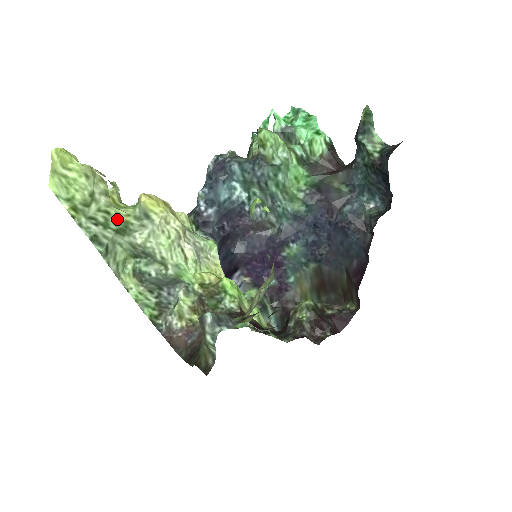
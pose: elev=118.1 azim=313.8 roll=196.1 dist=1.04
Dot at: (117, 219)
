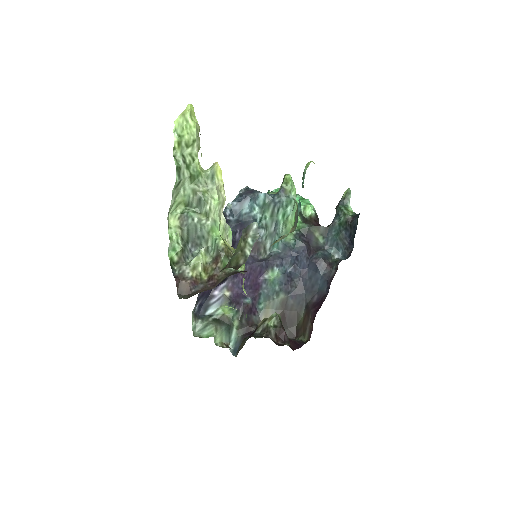
Dot at: (196, 168)
